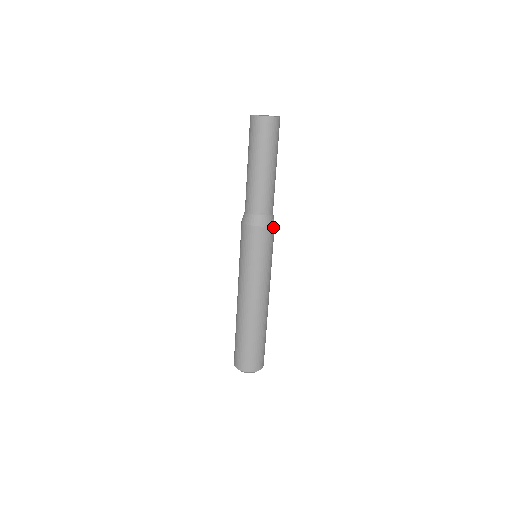
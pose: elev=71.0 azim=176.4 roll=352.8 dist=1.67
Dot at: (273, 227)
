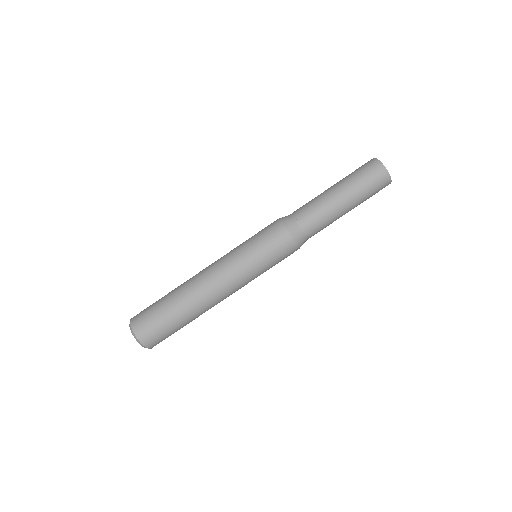
Dot at: (296, 249)
